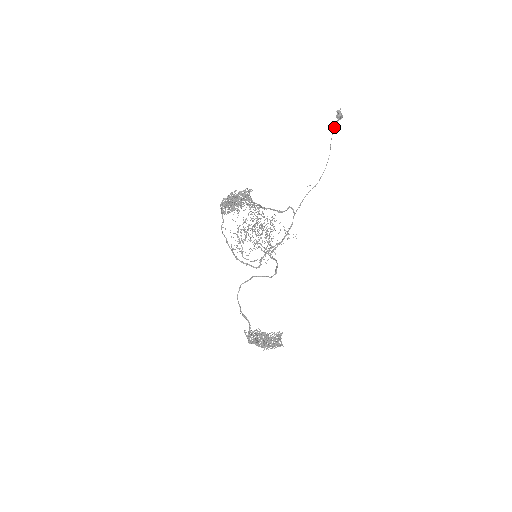
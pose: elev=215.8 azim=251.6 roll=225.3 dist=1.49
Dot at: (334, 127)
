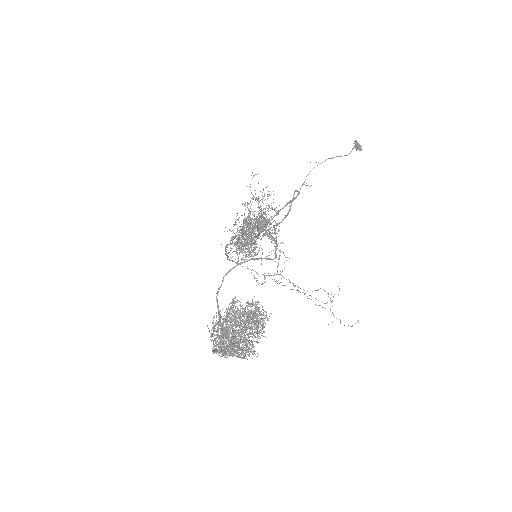
Dot at: occluded
